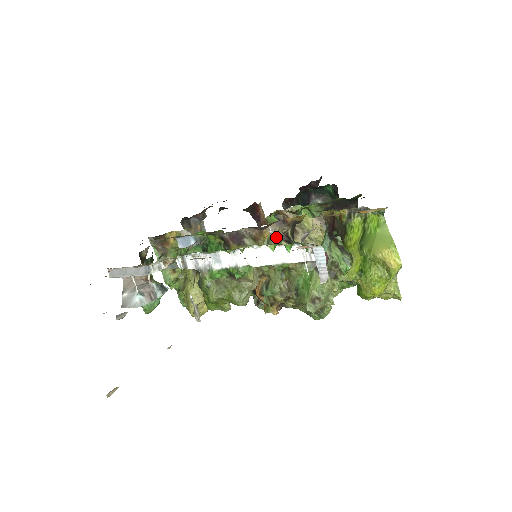
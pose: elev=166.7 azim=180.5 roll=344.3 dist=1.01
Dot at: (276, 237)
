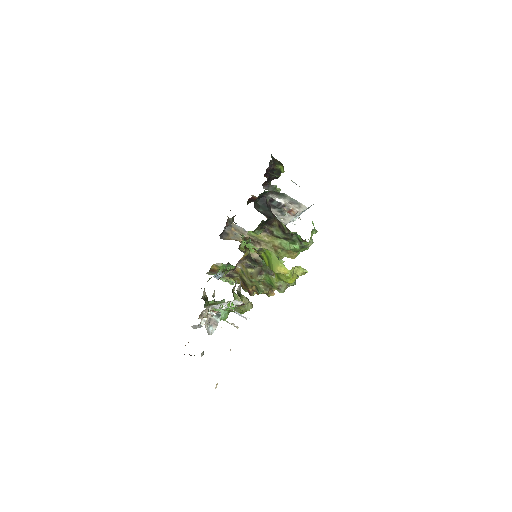
Dot at: (243, 268)
